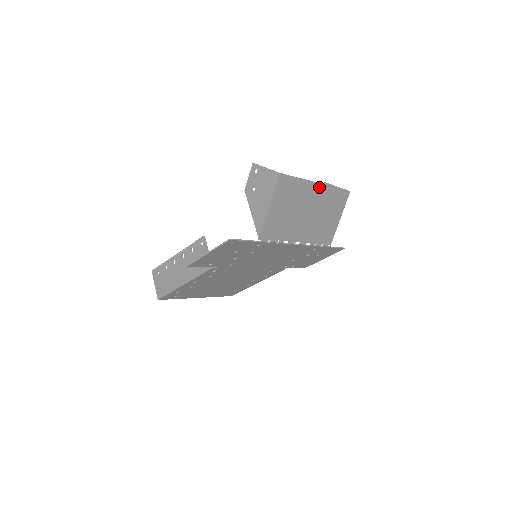
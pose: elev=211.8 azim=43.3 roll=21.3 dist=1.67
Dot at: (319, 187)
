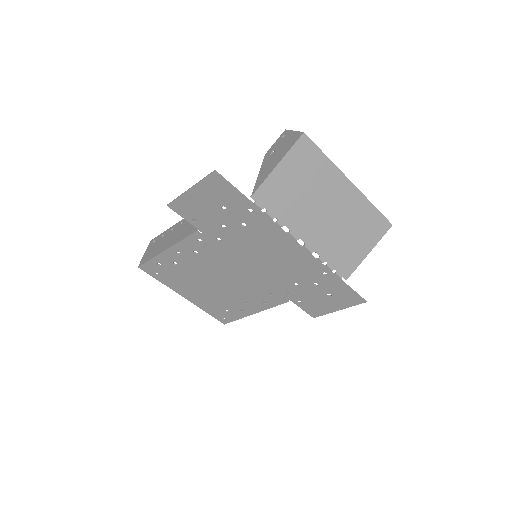
Dot at: (351, 188)
